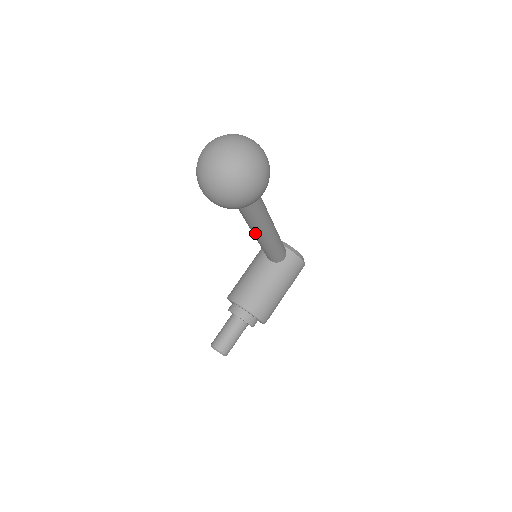
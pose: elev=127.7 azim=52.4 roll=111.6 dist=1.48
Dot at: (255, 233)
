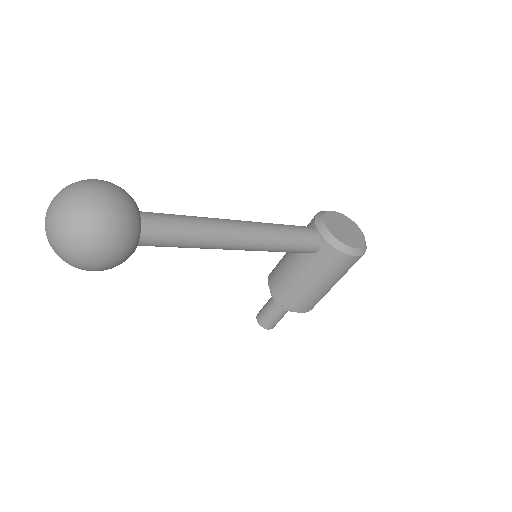
Dot at: occluded
